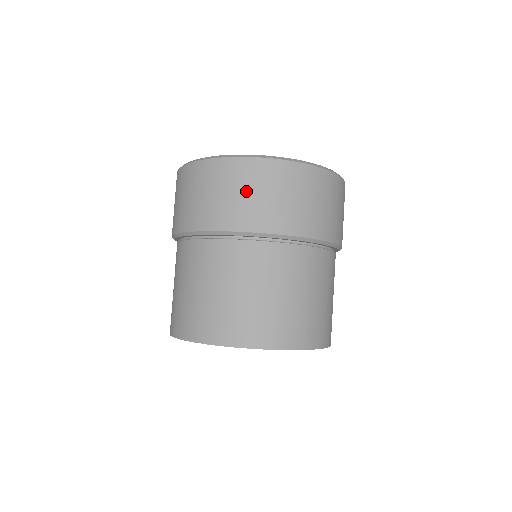
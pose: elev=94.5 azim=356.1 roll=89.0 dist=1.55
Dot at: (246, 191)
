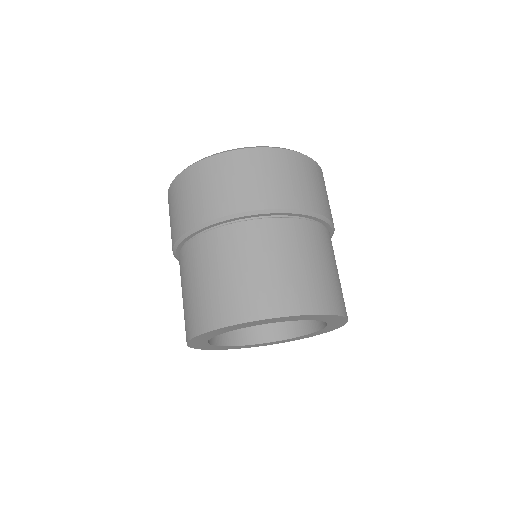
Dot at: (173, 209)
